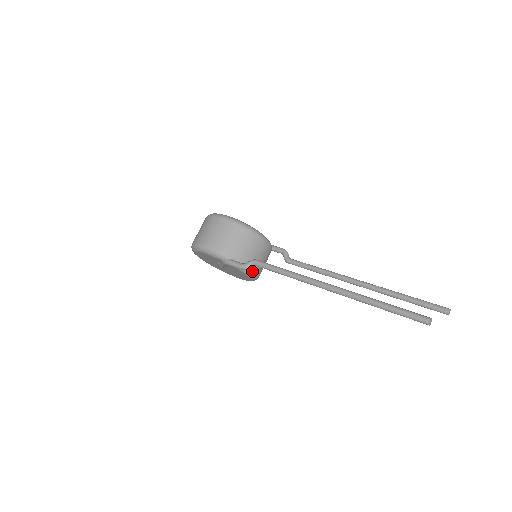
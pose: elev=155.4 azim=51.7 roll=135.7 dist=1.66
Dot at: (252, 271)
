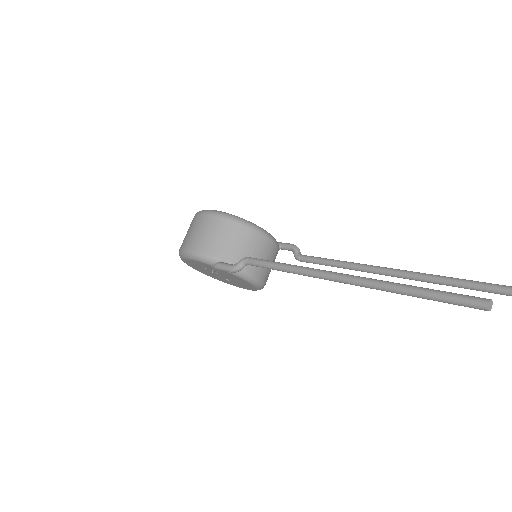
Dot at: (251, 275)
